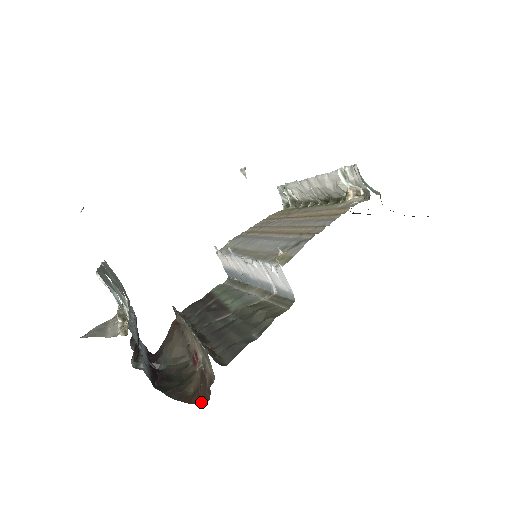
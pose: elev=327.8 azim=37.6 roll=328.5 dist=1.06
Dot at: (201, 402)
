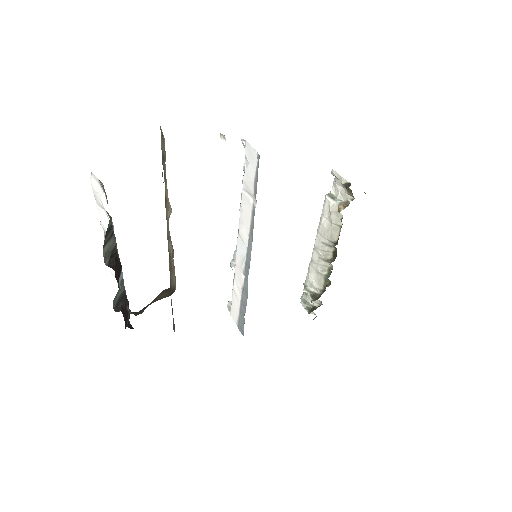
Dot at: occluded
